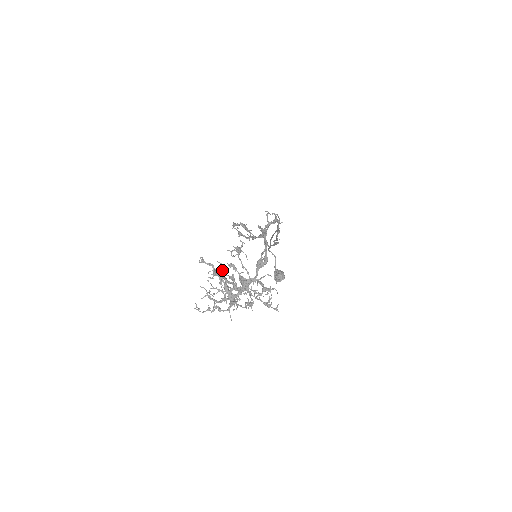
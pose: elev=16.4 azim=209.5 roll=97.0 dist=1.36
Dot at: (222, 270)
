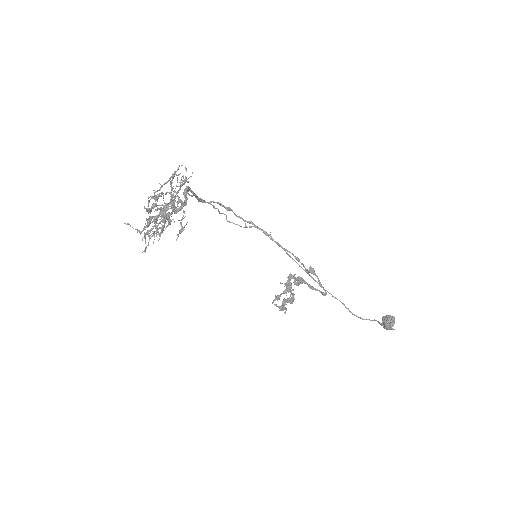
Dot at: occluded
